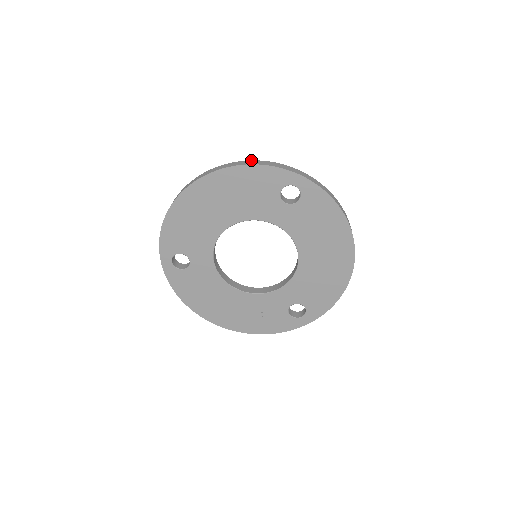
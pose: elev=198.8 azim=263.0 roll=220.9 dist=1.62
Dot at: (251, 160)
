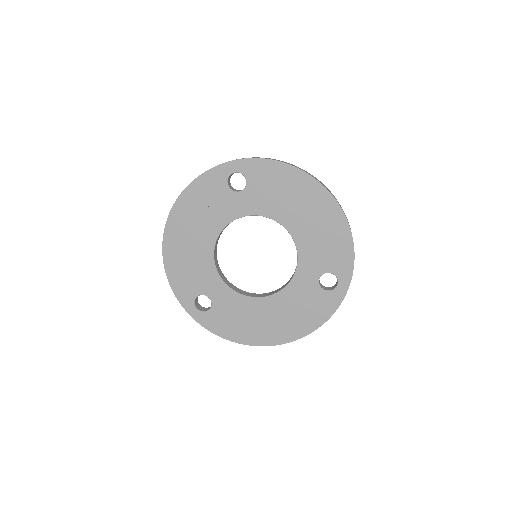
Dot at: occluded
